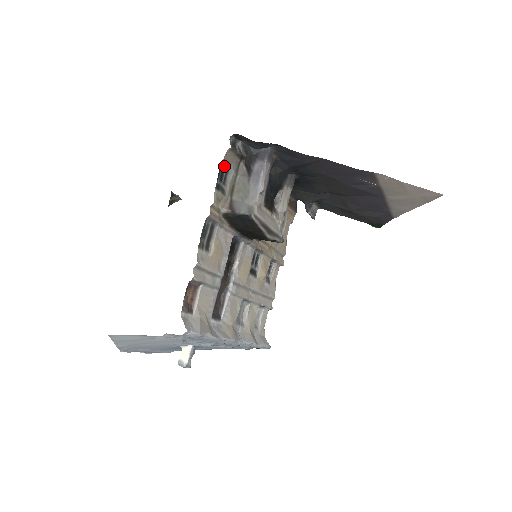
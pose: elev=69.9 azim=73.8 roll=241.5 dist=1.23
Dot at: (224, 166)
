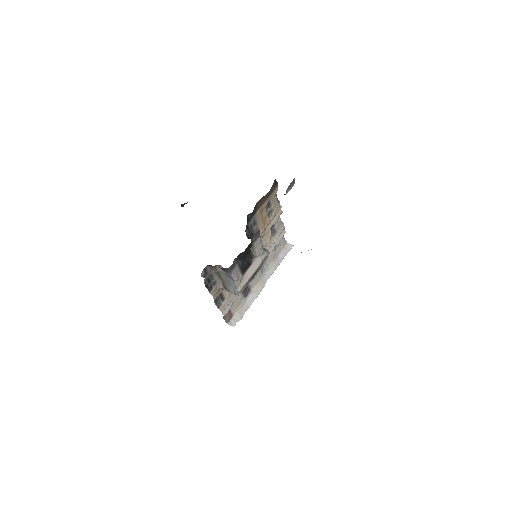
Dot at: (207, 279)
